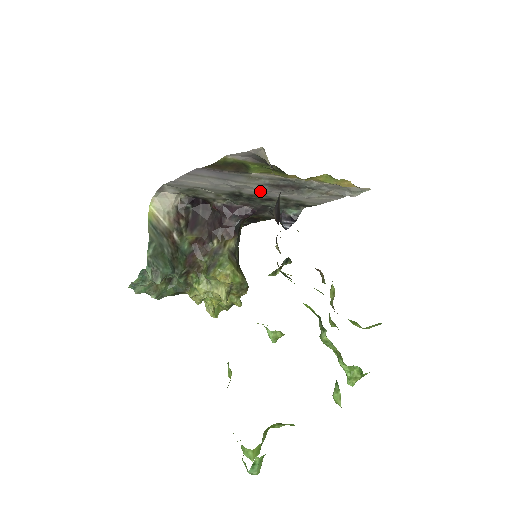
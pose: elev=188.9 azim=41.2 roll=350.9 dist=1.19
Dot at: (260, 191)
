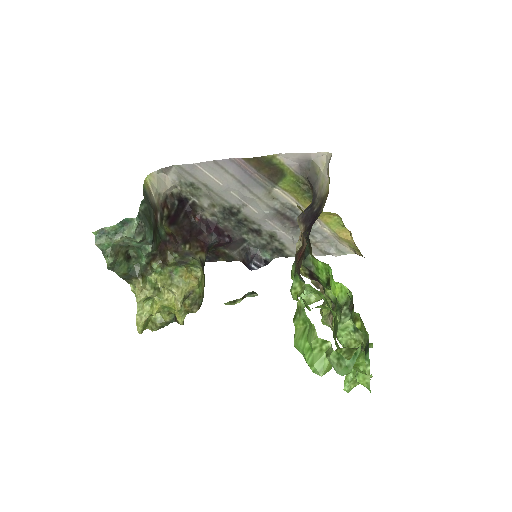
Dot at: (262, 215)
